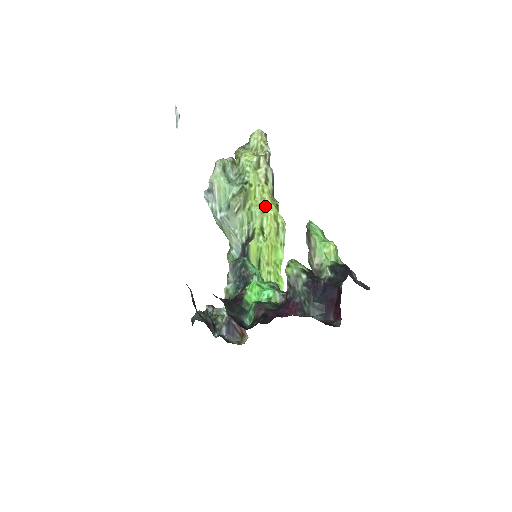
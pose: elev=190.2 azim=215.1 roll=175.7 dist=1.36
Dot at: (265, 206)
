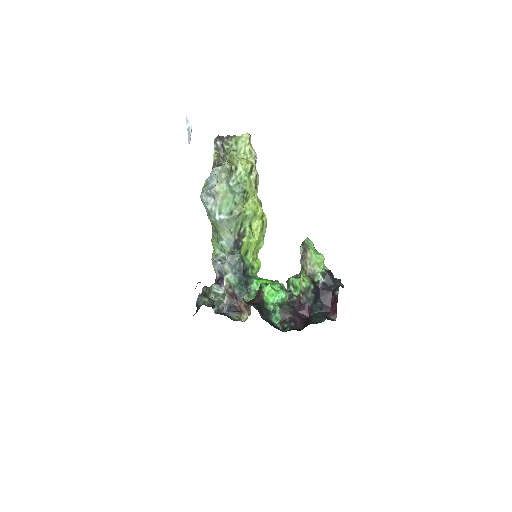
Dot at: (256, 209)
